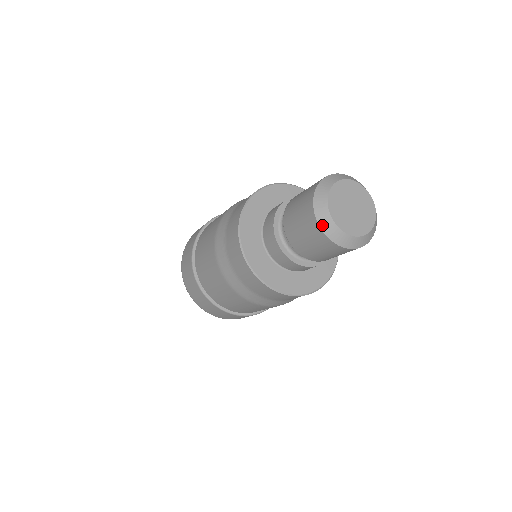
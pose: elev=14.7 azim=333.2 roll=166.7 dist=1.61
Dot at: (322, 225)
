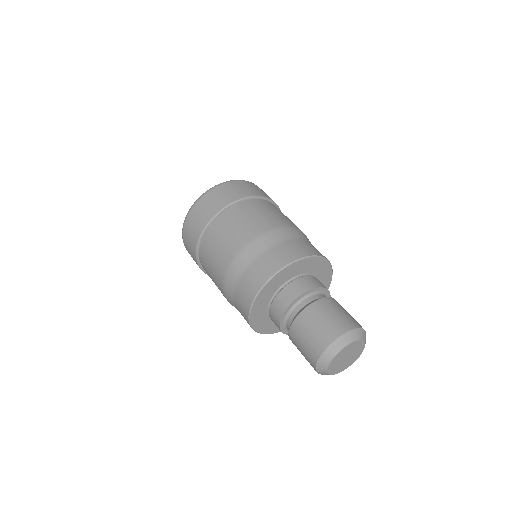
Dot at: (318, 367)
